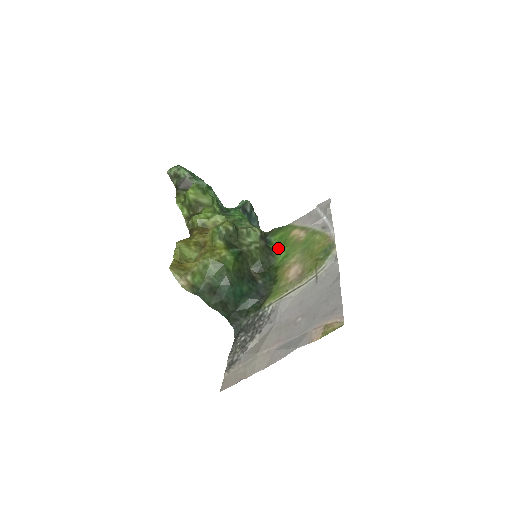
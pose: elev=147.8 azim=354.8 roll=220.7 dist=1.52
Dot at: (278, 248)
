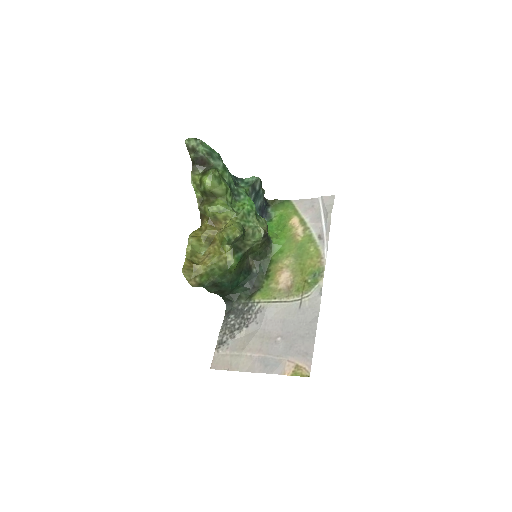
Dot at: (276, 233)
